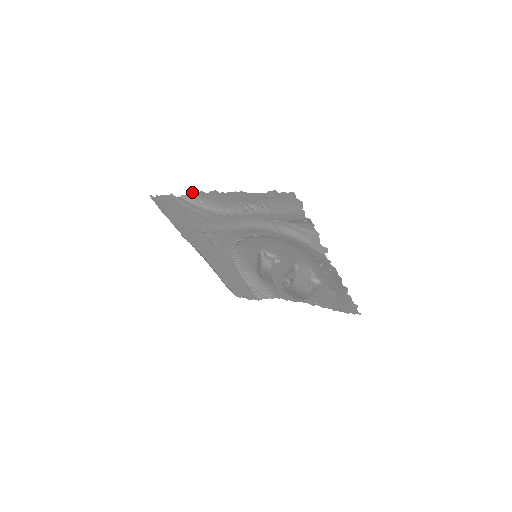
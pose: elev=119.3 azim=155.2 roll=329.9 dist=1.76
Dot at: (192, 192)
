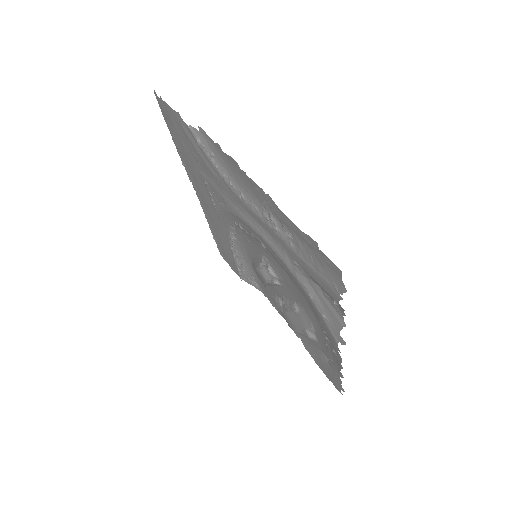
Dot at: occluded
